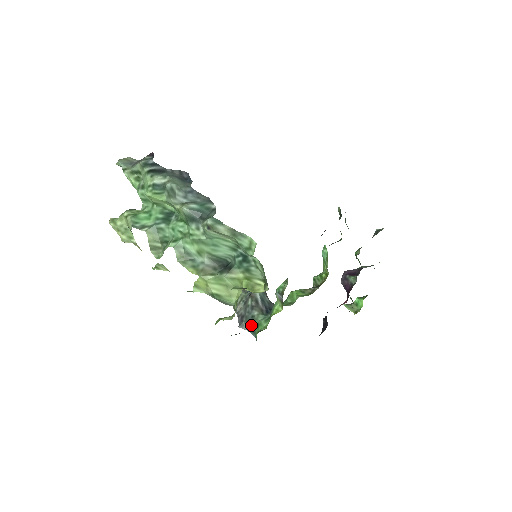
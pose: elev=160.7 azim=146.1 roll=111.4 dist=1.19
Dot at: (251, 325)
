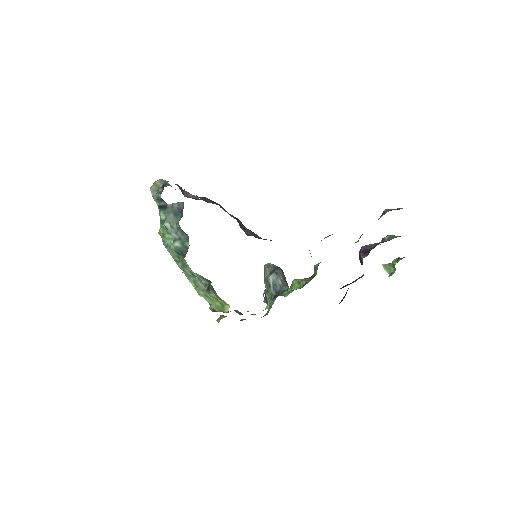
Dot at: occluded
